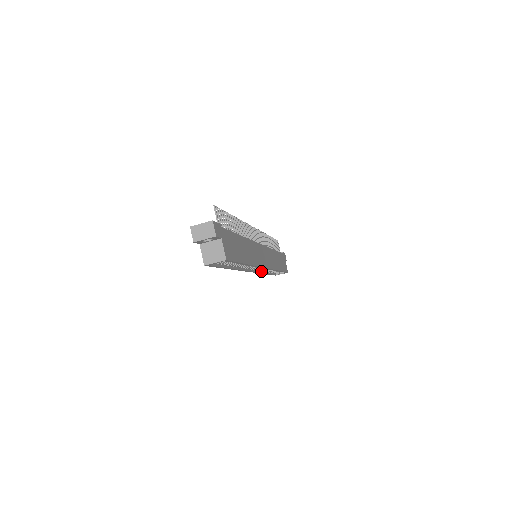
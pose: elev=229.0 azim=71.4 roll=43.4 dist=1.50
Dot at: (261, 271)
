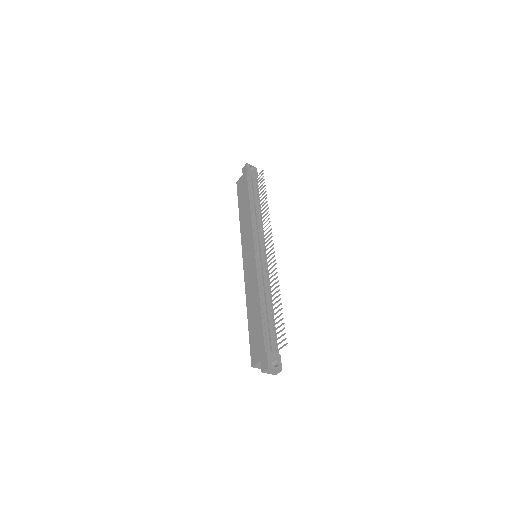
Dot at: occluded
